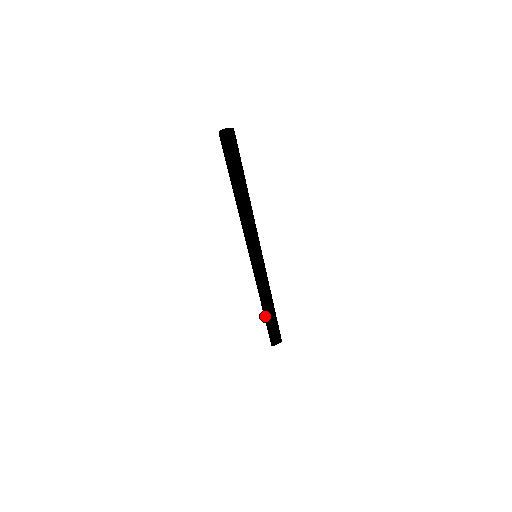
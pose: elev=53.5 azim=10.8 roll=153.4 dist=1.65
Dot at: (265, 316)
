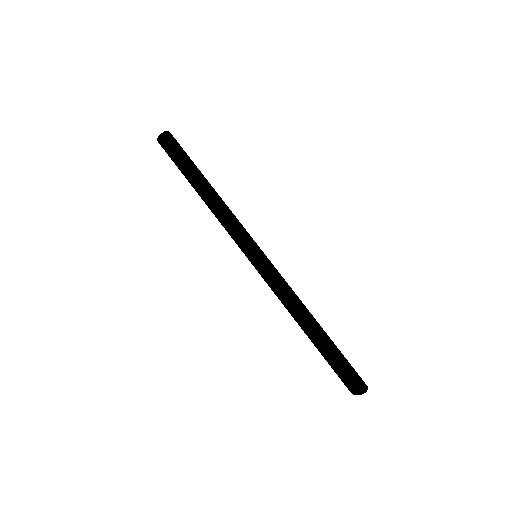
Dot at: occluded
